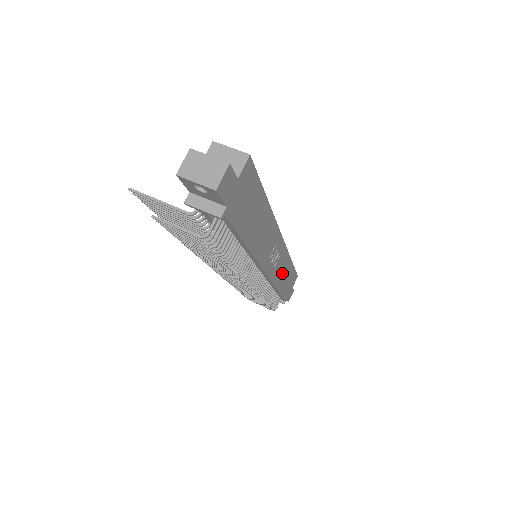
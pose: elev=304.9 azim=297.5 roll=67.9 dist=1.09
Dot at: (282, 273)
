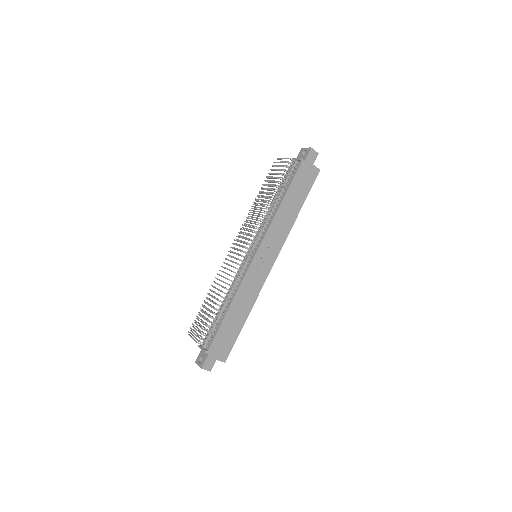
Dot at: (244, 299)
